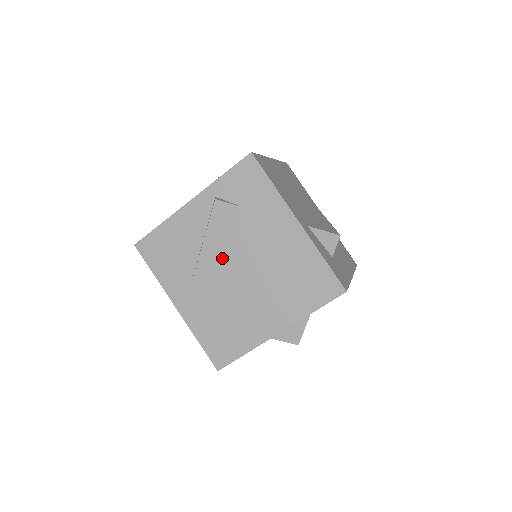
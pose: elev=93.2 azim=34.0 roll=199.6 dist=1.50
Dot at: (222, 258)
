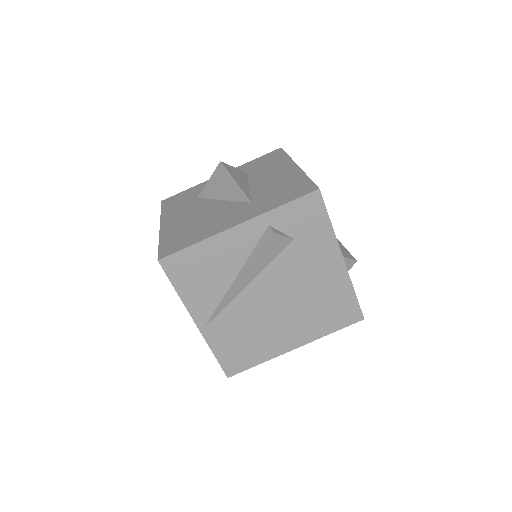
Dot at: (259, 283)
